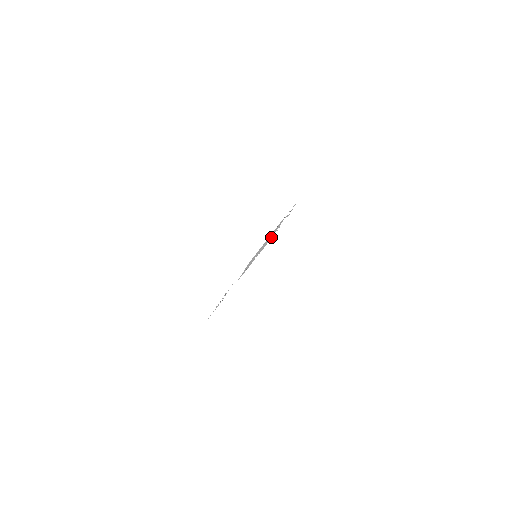
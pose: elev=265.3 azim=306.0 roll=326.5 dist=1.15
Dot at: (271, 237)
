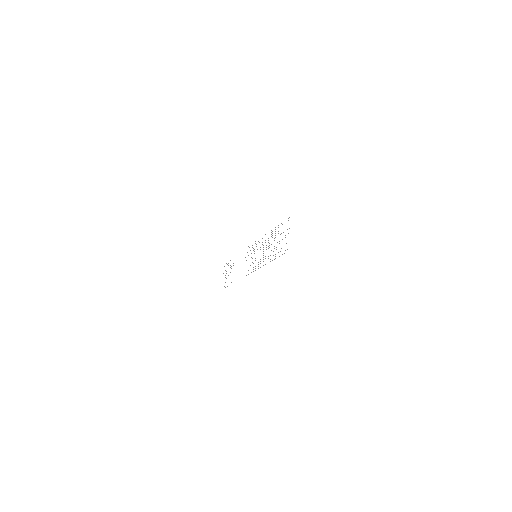
Dot at: occluded
